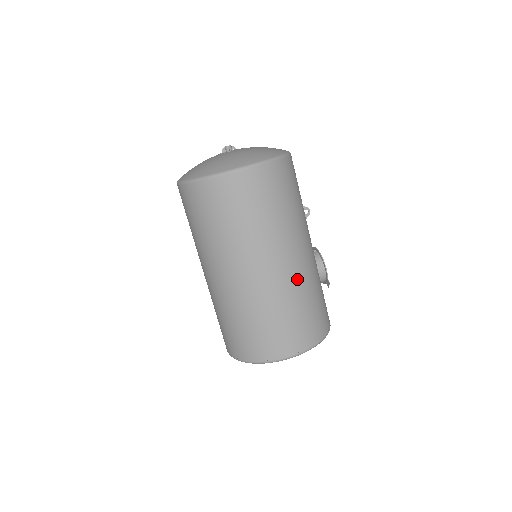
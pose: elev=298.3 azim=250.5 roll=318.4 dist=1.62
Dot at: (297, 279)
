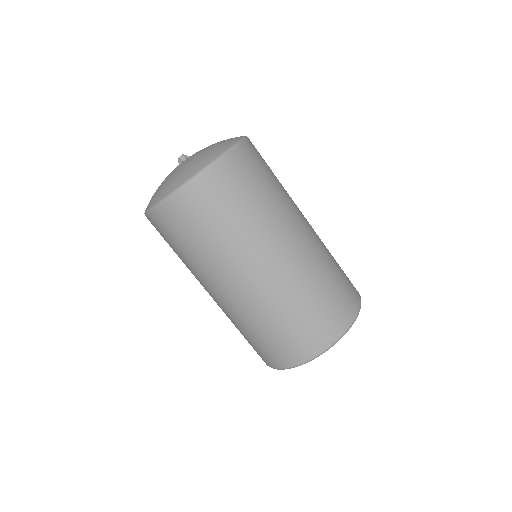
Dot at: (319, 241)
